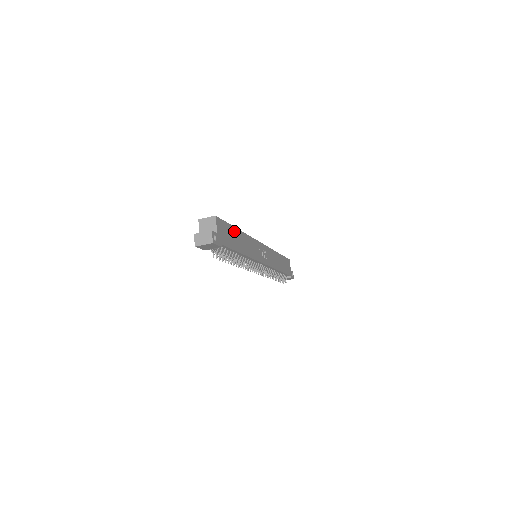
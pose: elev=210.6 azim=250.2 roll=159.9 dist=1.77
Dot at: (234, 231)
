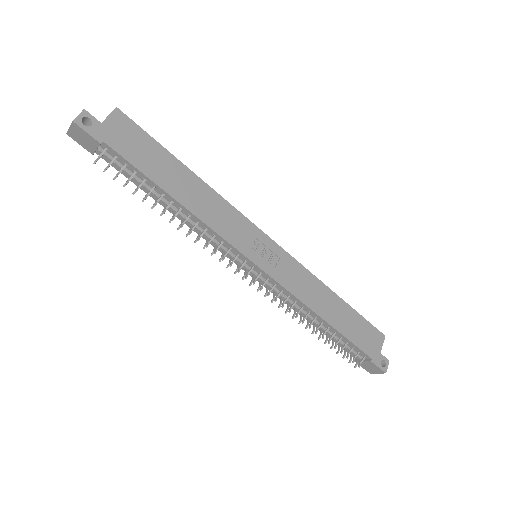
Dot at: (170, 160)
